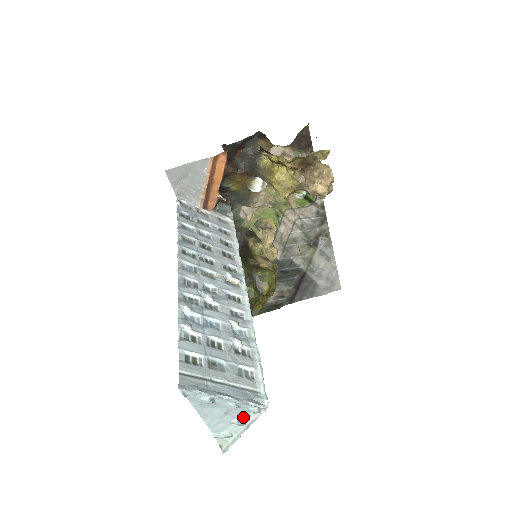
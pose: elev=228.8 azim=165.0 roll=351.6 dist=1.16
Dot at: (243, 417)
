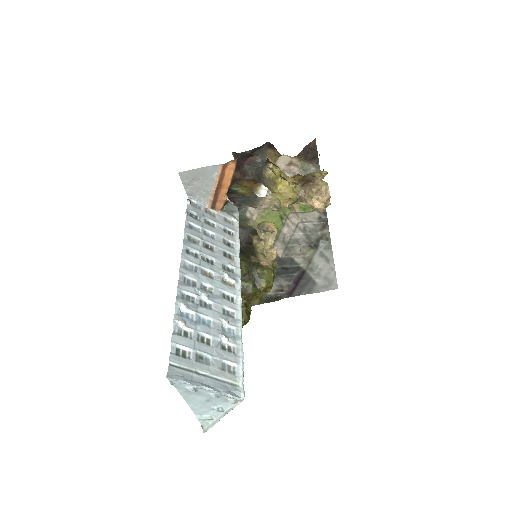
Dot at: (222, 405)
